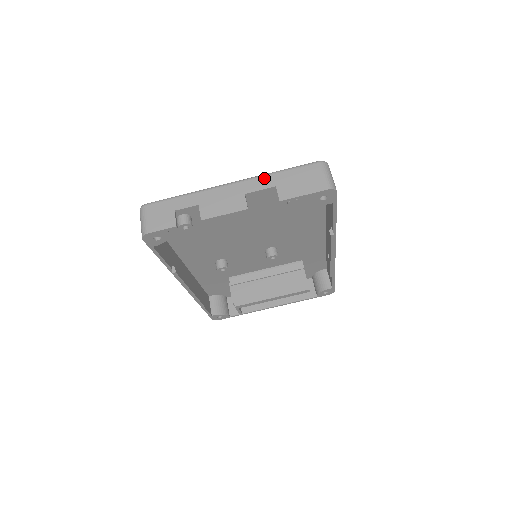
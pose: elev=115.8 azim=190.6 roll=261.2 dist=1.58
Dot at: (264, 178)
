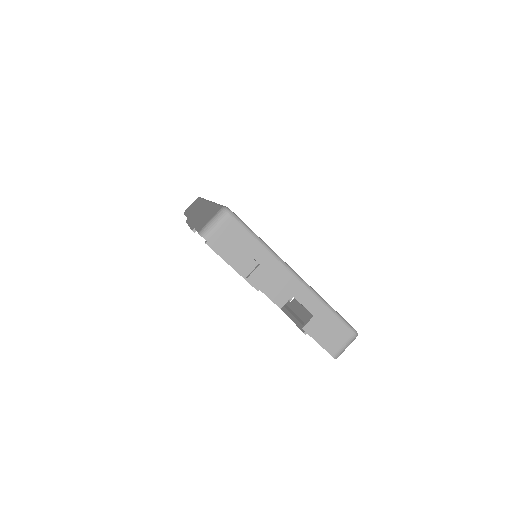
Dot at: (316, 301)
